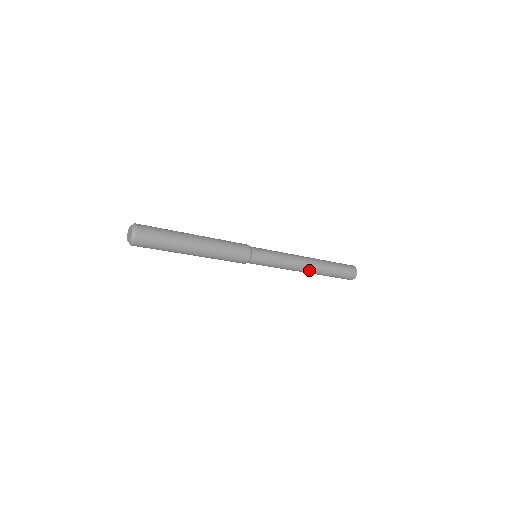
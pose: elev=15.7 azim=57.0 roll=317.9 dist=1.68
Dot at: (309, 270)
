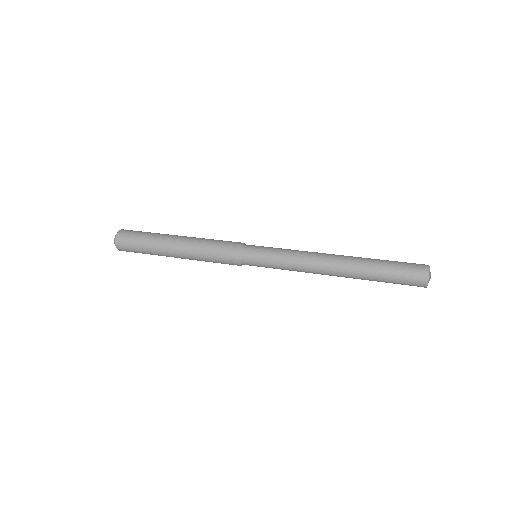
Dot at: occluded
